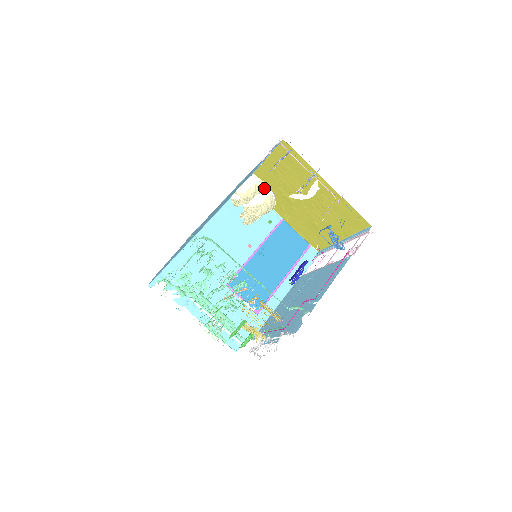
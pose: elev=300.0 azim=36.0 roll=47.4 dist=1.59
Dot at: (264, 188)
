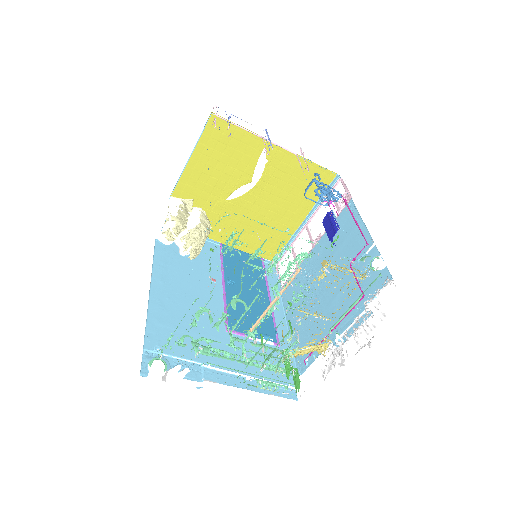
Dot at: (190, 208)
